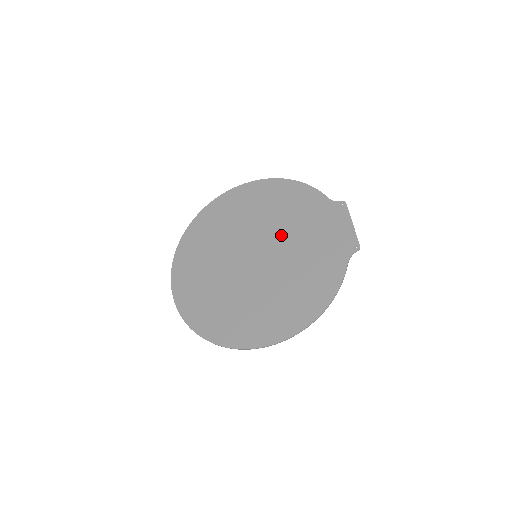
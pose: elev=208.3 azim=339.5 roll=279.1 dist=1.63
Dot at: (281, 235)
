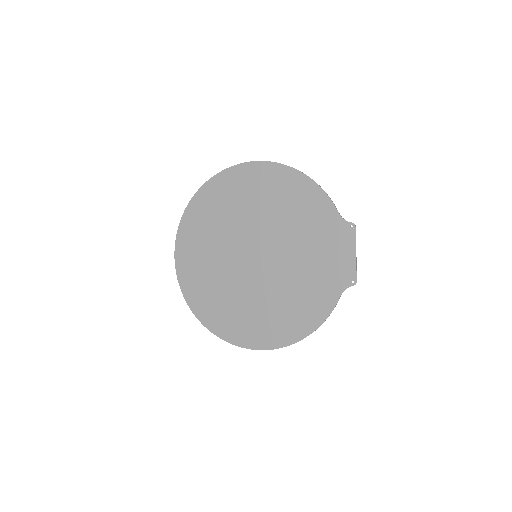
Dot at: (283, 241)
